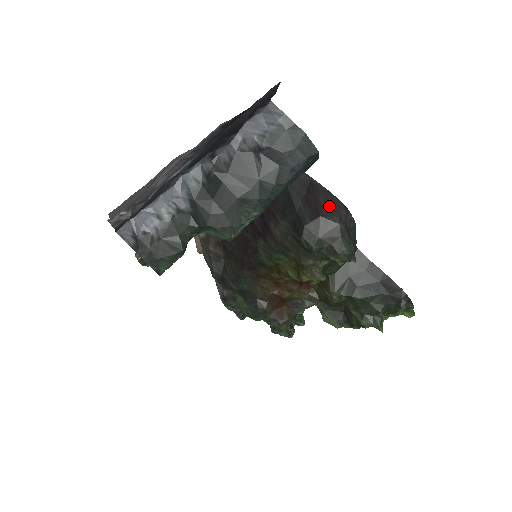
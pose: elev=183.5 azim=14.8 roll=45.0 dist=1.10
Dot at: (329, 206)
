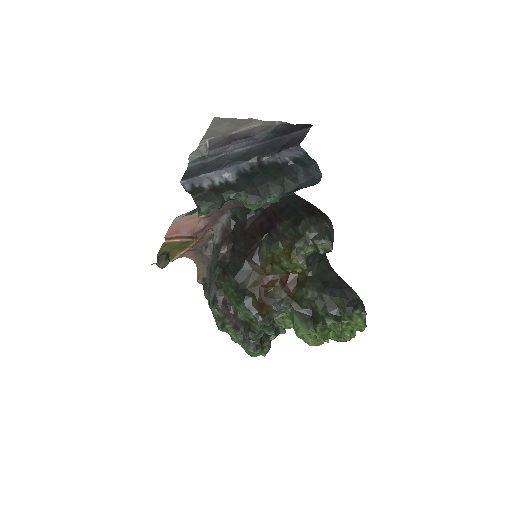
Dot at: (320, 215)
